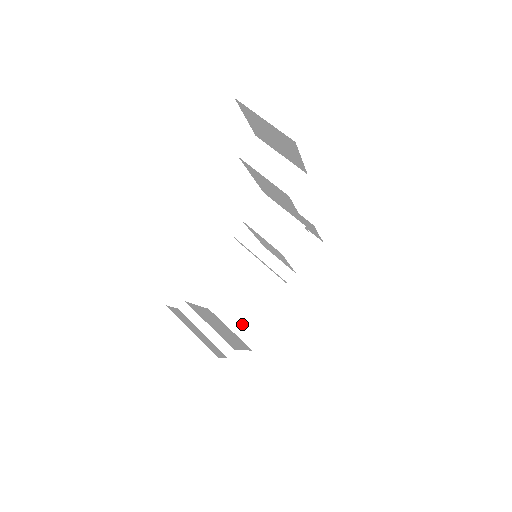
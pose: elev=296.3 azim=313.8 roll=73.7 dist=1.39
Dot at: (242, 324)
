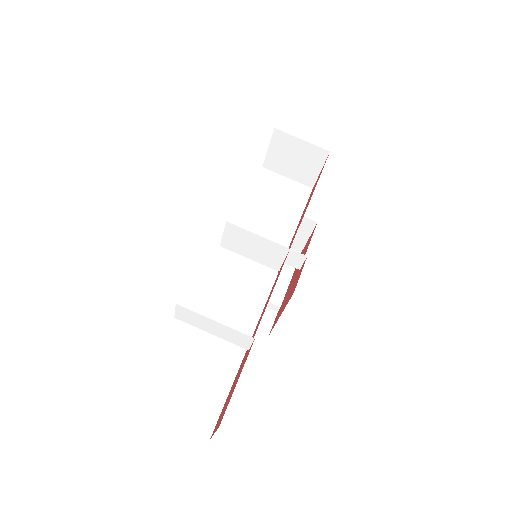
Dot at: occluded
